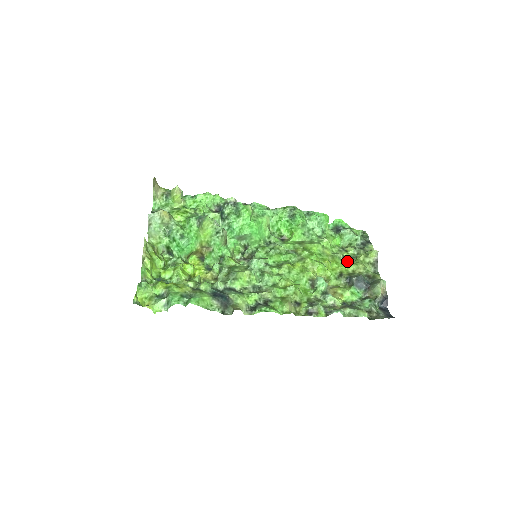
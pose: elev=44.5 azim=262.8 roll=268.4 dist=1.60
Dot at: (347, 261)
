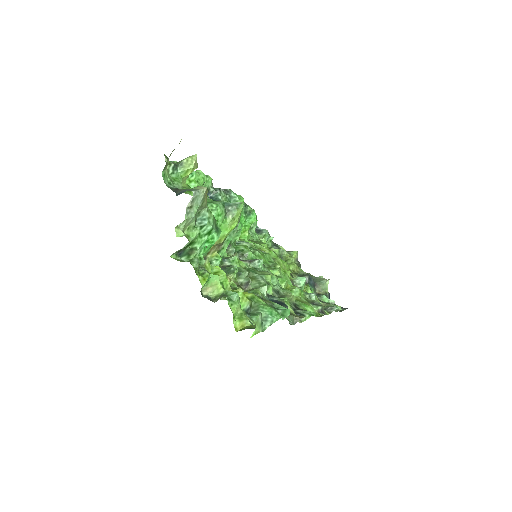
Dot at: occluded
